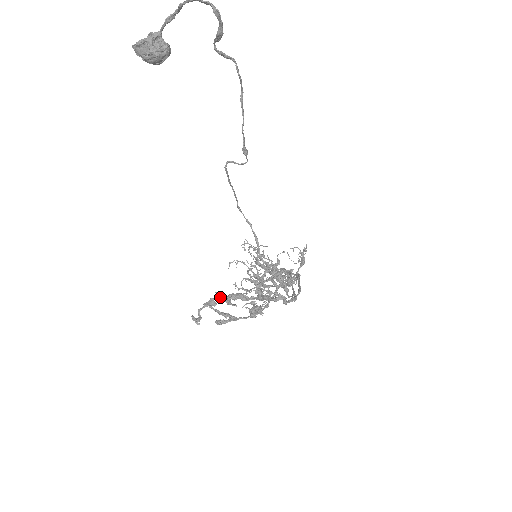
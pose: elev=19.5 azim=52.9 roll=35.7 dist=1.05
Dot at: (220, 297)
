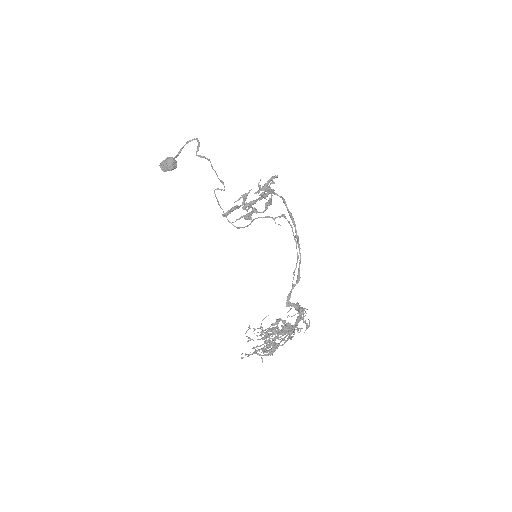
Dot at: (238, 207)
